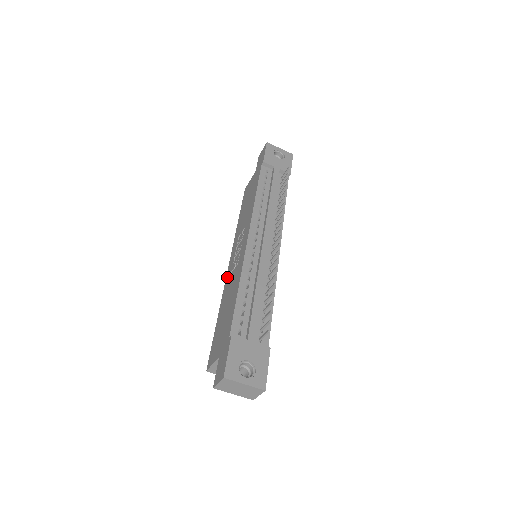
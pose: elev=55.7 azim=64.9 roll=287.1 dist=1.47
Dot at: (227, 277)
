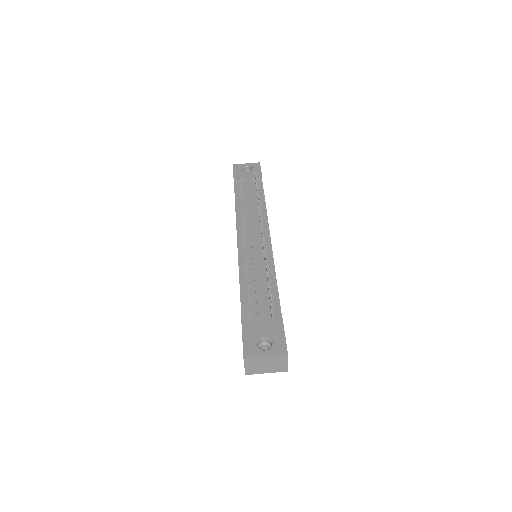
Dot at: occluded
